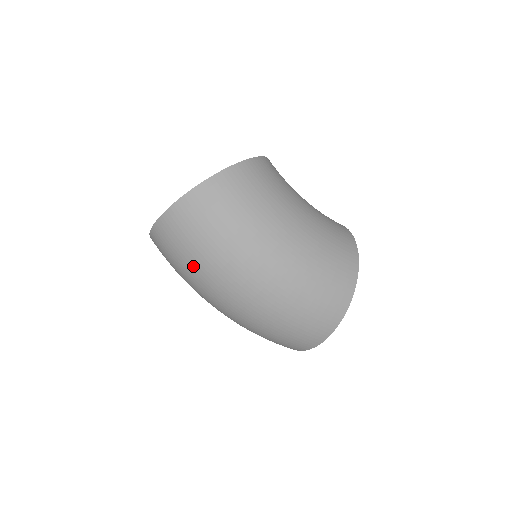
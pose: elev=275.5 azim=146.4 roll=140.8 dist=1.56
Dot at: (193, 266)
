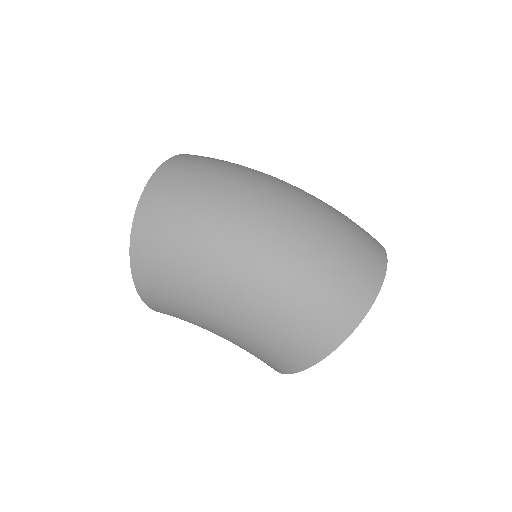
Dot at: (220, 179)
